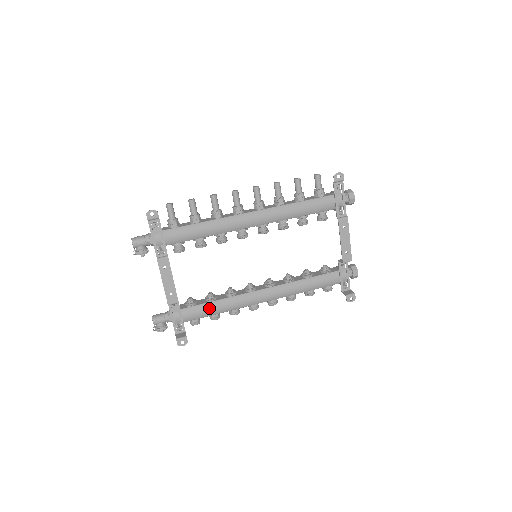
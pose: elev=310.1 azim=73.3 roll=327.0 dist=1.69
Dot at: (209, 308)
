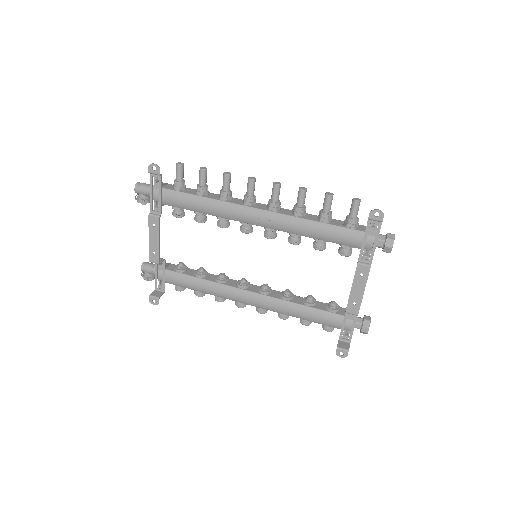
Dot at: (193, 282)
